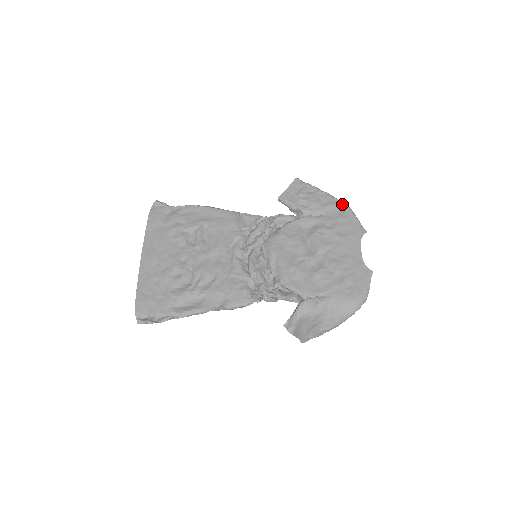
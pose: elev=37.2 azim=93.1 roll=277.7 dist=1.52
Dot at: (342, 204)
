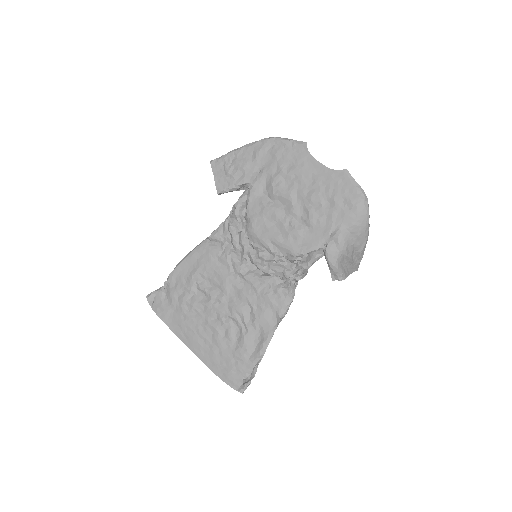
Dot at: (265, 142)
